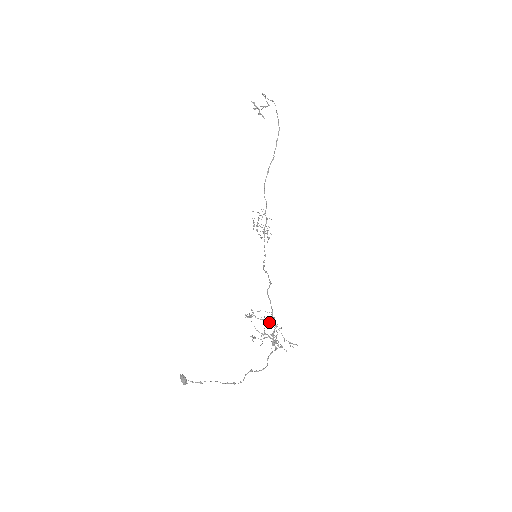
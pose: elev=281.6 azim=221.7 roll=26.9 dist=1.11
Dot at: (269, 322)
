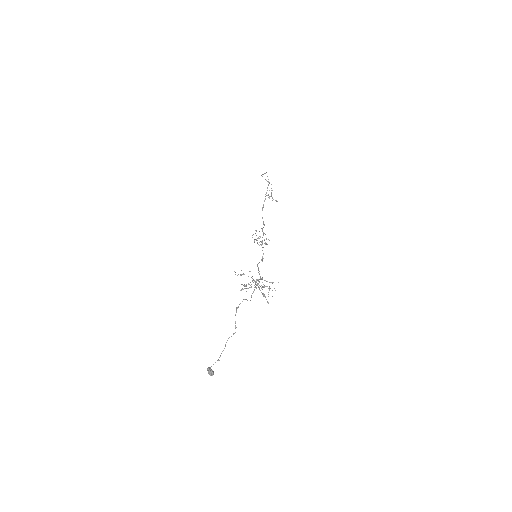
Dot at: occluded
